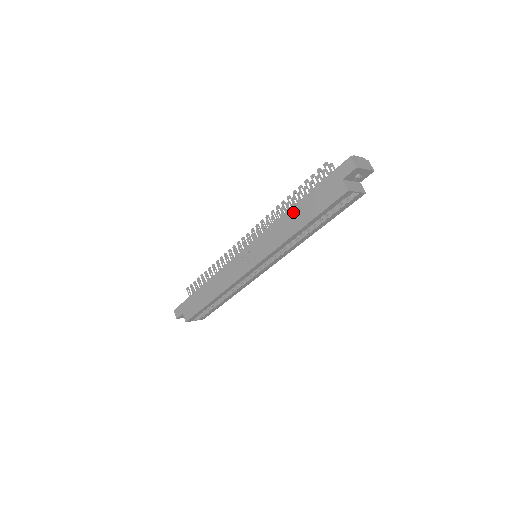
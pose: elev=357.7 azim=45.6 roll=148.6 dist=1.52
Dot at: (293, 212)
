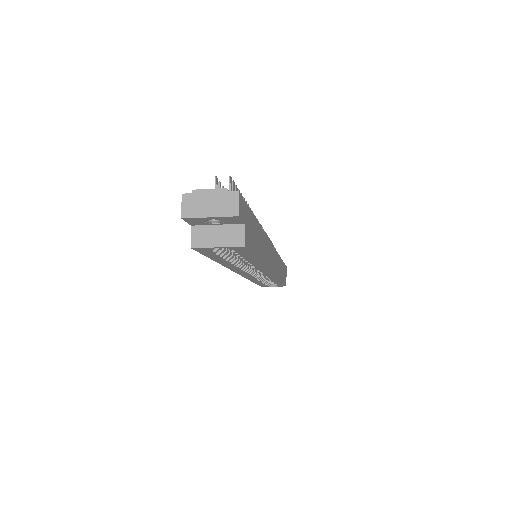
Dot at: occluded
